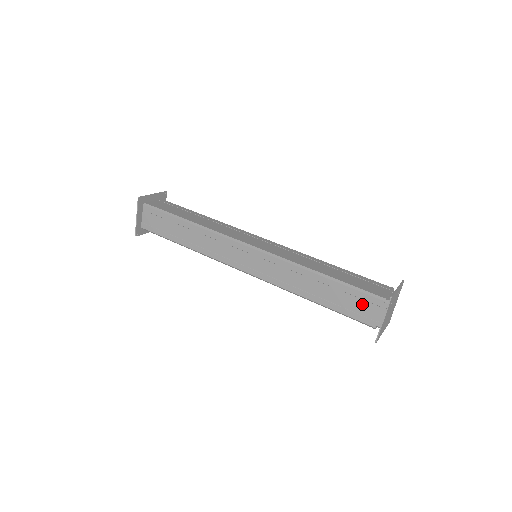
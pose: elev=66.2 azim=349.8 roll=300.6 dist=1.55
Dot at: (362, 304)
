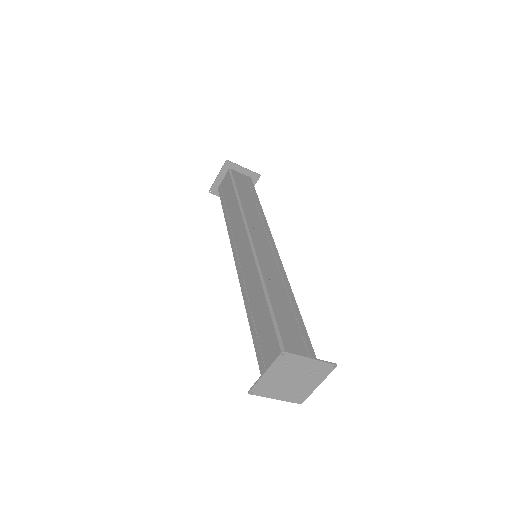
Dot at: (269, 347)
